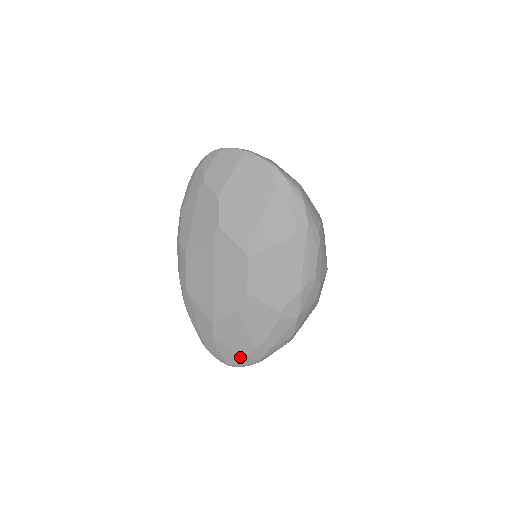
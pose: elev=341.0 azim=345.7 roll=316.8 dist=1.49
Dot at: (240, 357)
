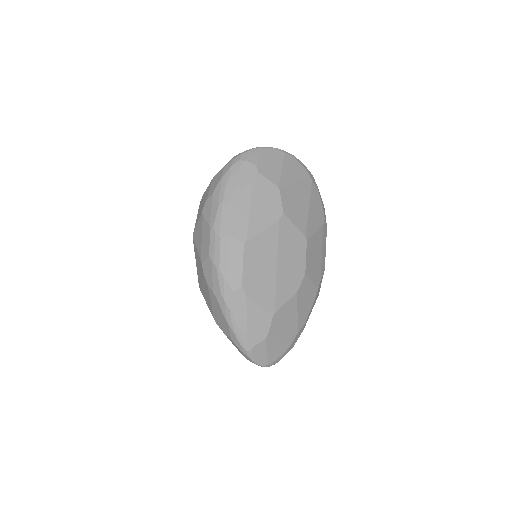
Dot at: (284, 349)
